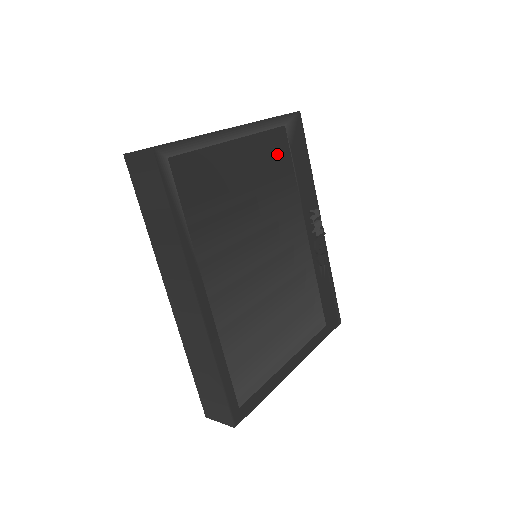
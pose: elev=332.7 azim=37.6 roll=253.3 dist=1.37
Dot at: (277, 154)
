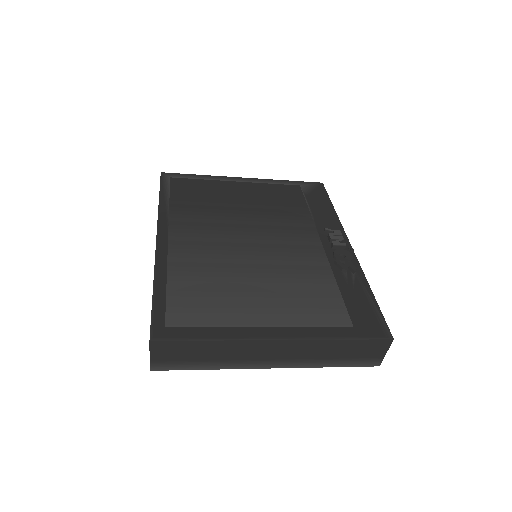
Dot at: (286, 196)
